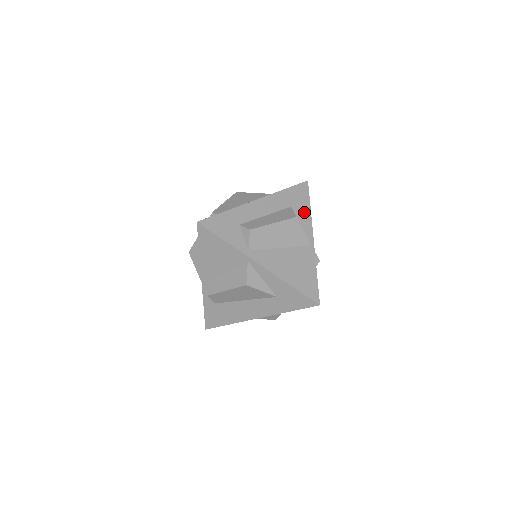
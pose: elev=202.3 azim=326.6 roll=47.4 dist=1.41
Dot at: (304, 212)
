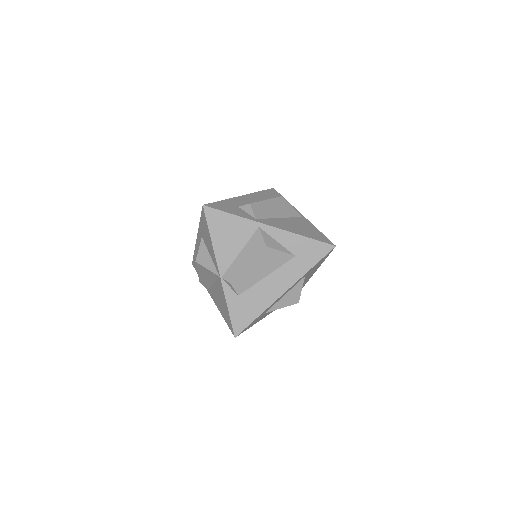
Dot at: occluded
